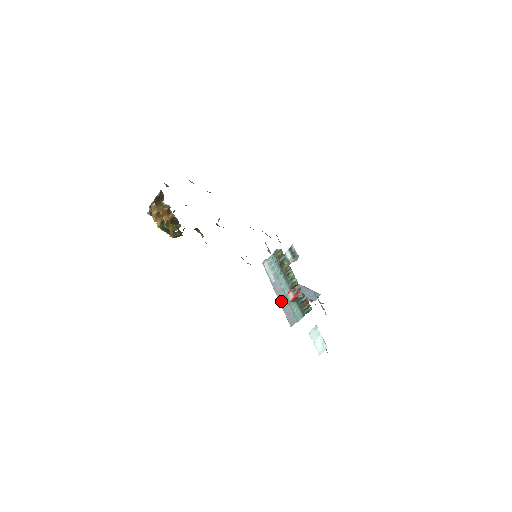
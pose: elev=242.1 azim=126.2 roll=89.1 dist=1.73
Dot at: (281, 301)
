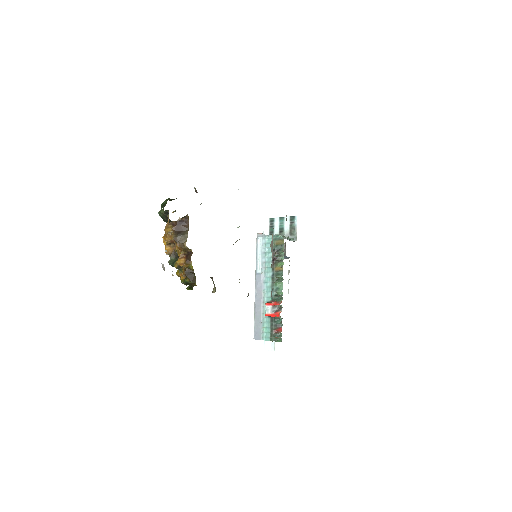
Dot at: (257, 303)
